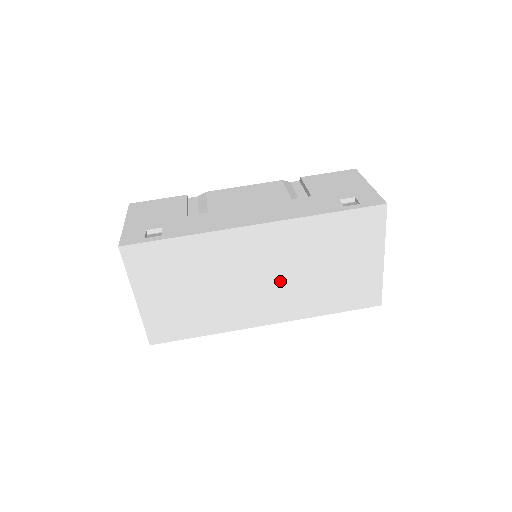
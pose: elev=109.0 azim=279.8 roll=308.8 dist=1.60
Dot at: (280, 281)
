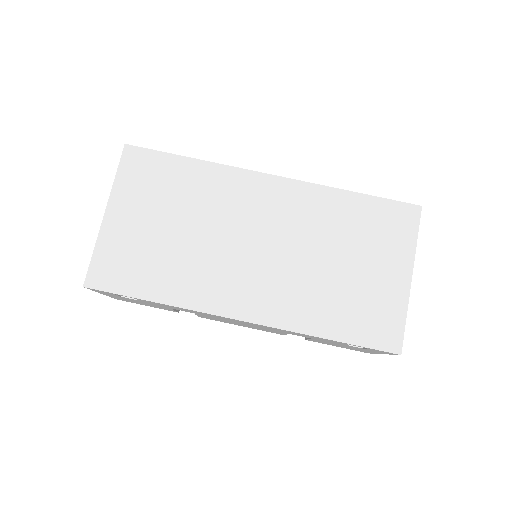
Dot at: (278, 258)
